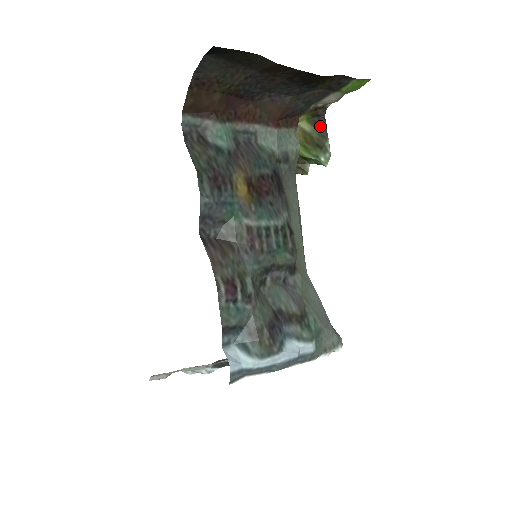
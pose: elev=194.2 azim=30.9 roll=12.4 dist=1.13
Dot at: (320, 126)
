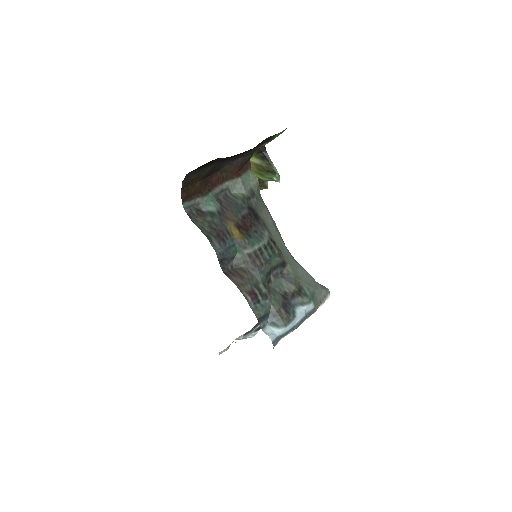
Dot at: (265, 158)
